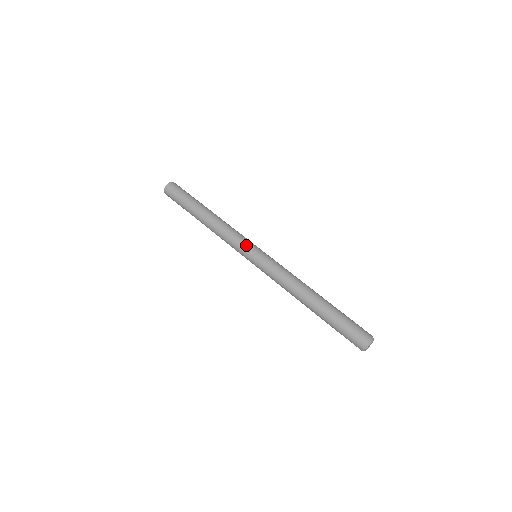
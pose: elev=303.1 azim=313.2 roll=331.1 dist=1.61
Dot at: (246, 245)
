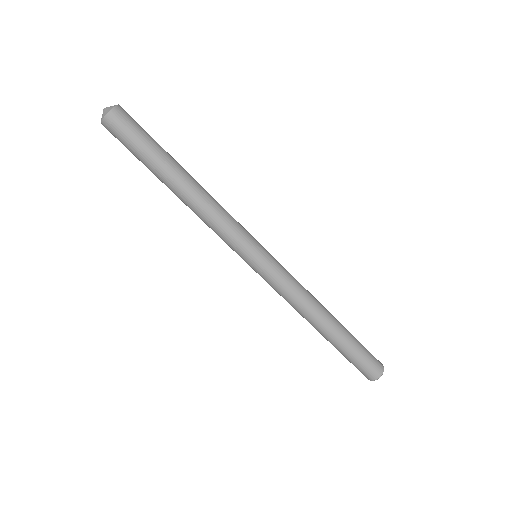
Dot at: (246, 246)
